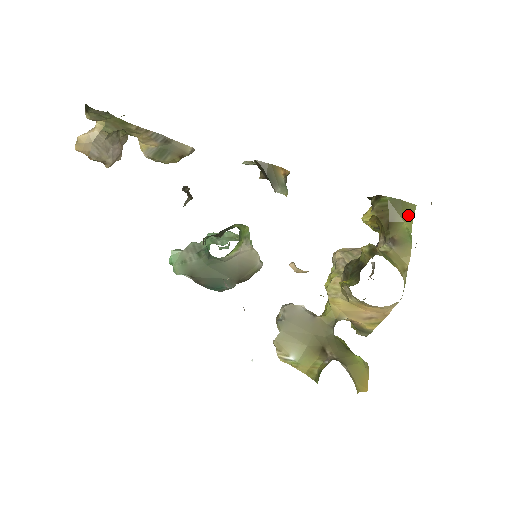
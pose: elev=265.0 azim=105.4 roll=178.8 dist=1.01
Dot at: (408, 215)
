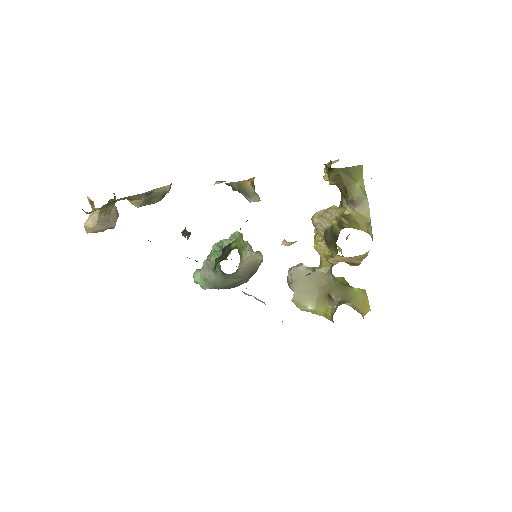
Dot at: (358, 176)
